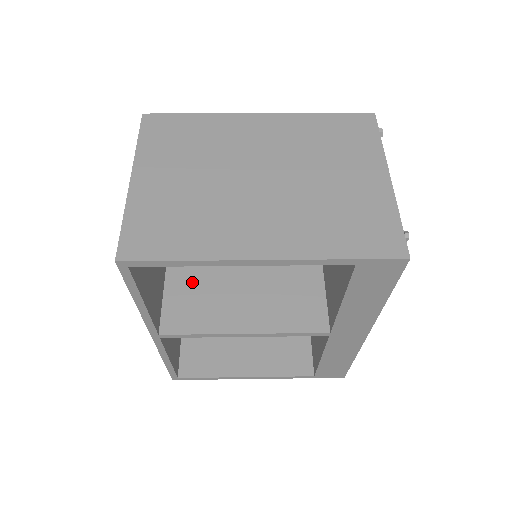
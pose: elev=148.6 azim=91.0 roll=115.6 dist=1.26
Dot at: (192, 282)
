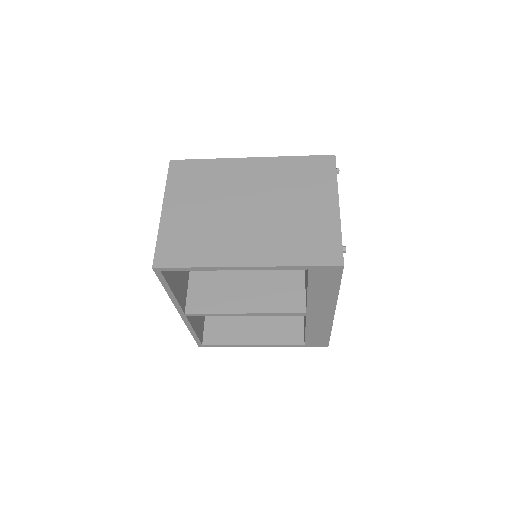
Dot at: (209, 276)
